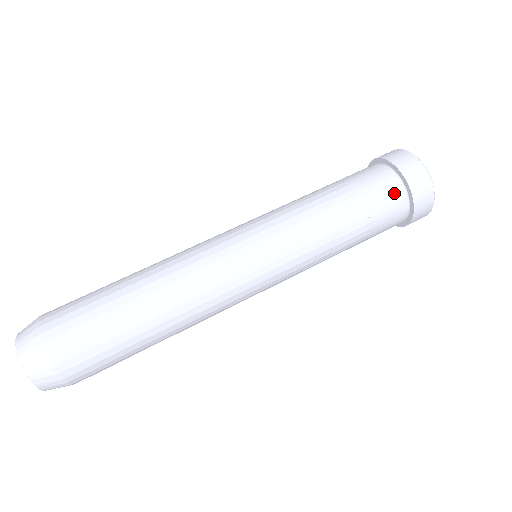
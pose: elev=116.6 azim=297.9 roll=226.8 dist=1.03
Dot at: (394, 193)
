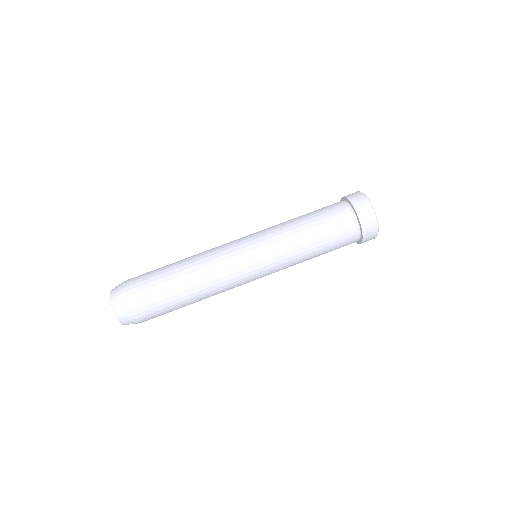
Dot at: (352, 233)
